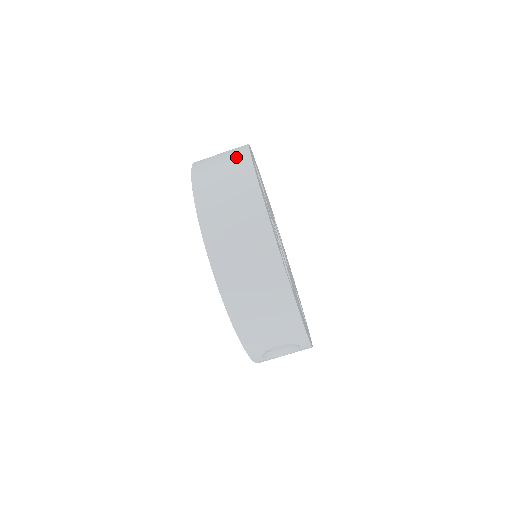
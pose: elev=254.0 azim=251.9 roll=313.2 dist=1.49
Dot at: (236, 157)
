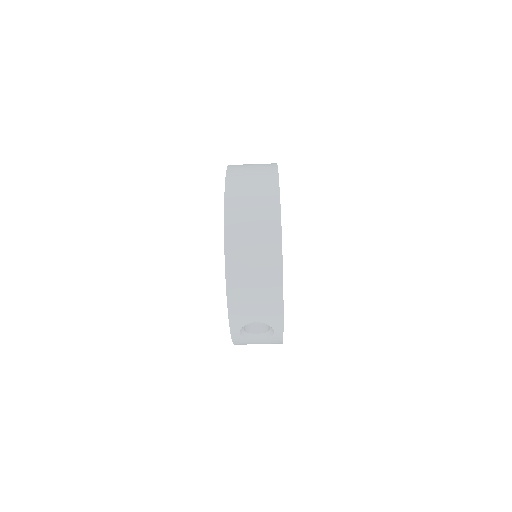
Dot at: (266, 166)
